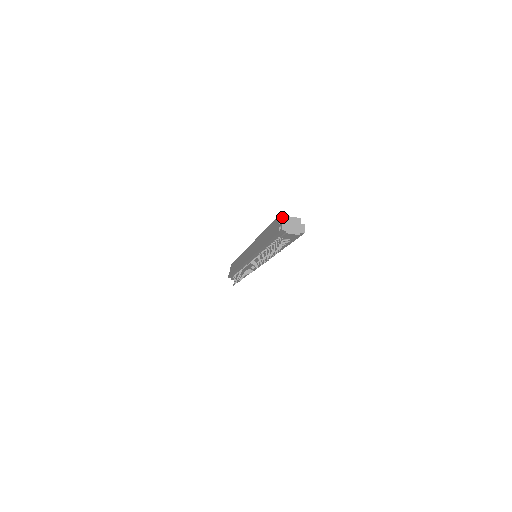
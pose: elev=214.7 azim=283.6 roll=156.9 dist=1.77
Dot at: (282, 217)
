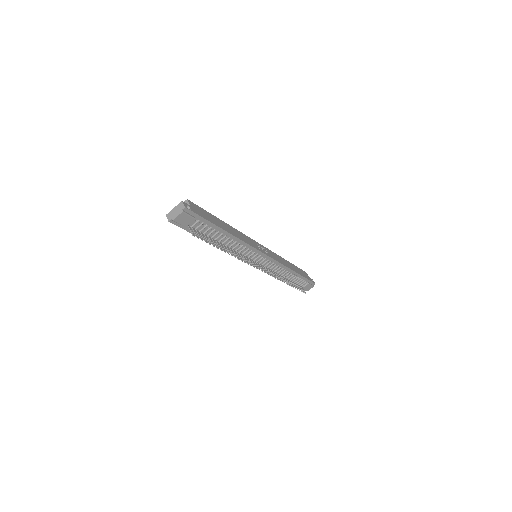
Dot at: occluded
